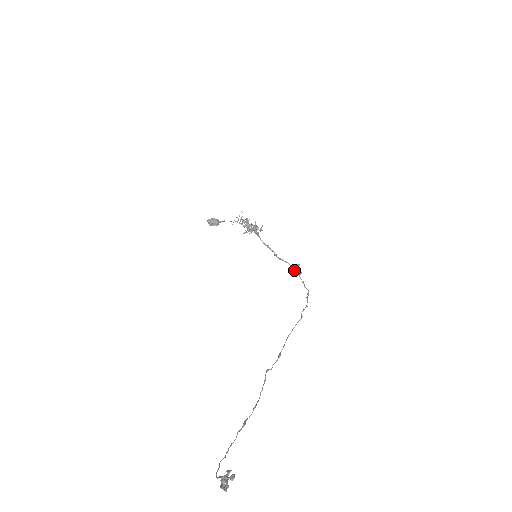
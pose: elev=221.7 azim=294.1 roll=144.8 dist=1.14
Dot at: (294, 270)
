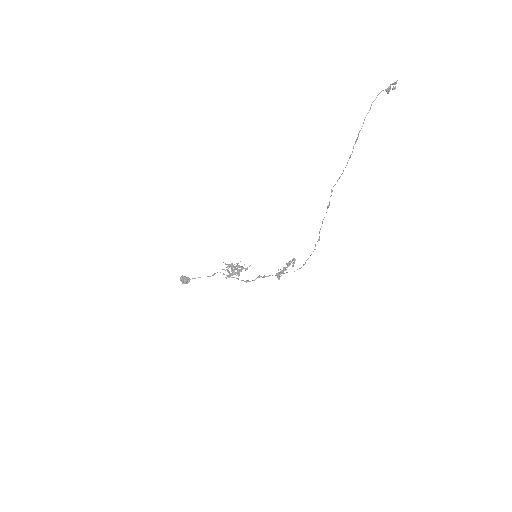
Dot at: (286, 267)
